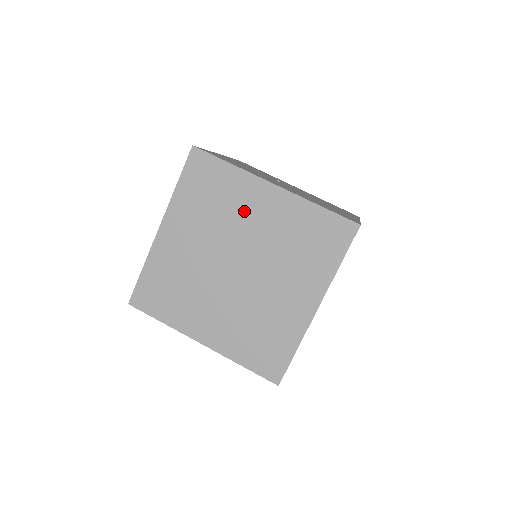
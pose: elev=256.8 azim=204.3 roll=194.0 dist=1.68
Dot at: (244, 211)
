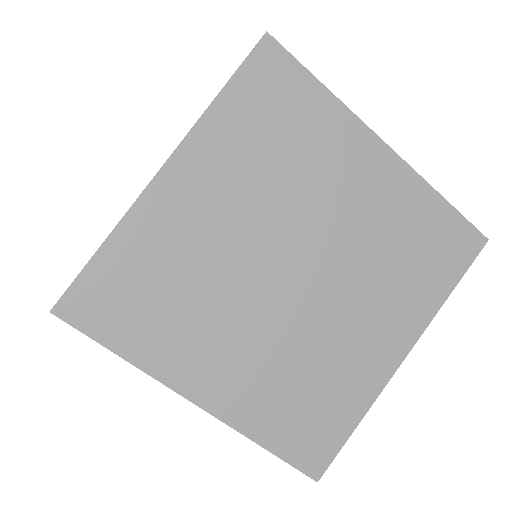
Dot at: occluded
